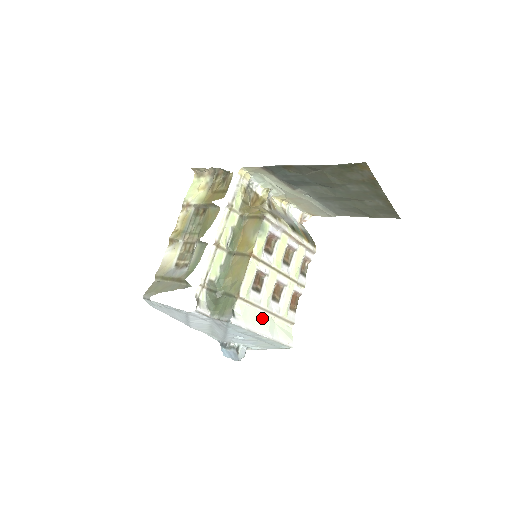
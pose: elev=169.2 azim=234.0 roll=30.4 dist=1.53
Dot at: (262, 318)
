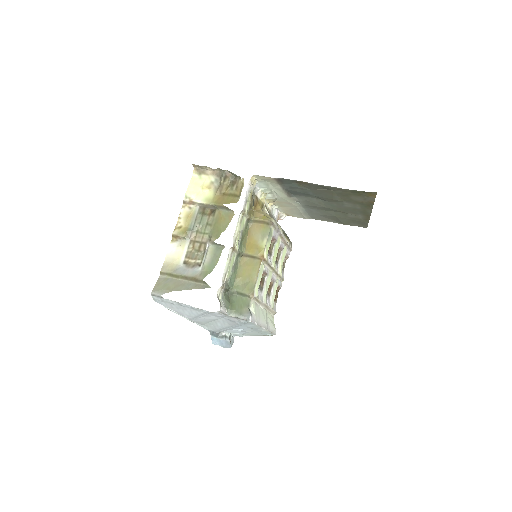
Dot at: (262, 313)
